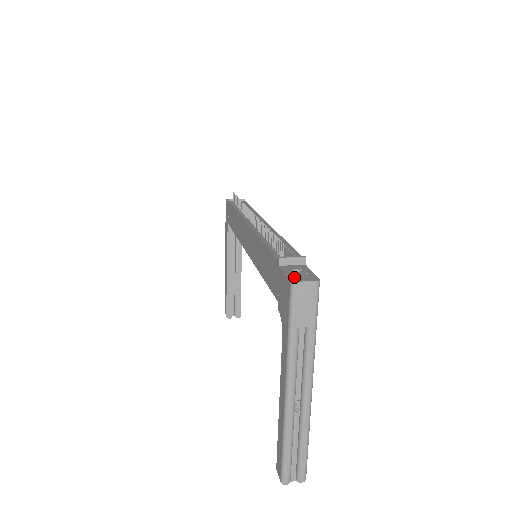
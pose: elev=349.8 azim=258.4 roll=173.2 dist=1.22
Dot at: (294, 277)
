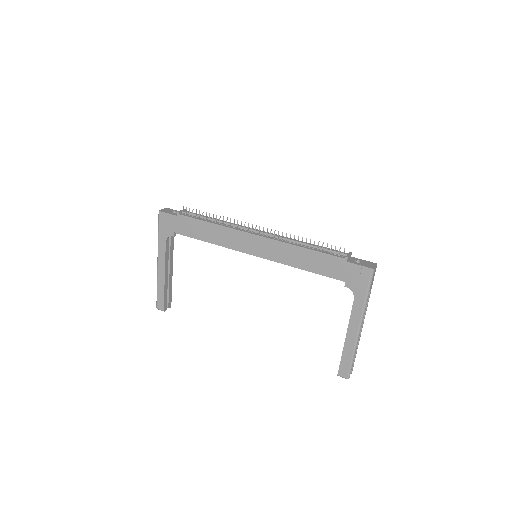
Dot at: (368, 266)
